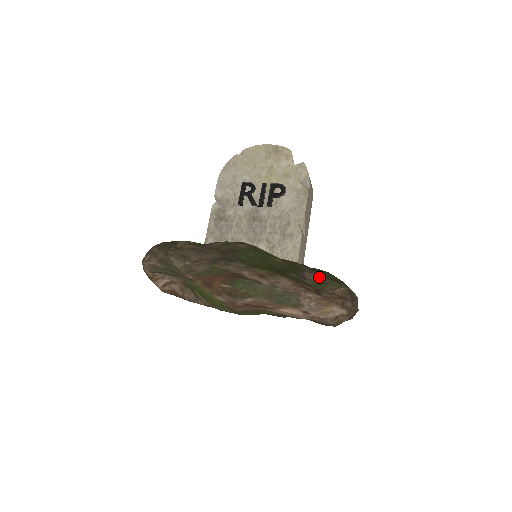
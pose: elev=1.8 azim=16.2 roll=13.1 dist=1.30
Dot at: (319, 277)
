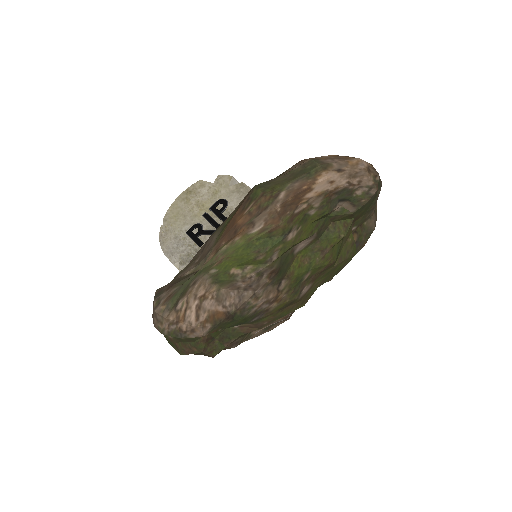
Dot at: occluded
